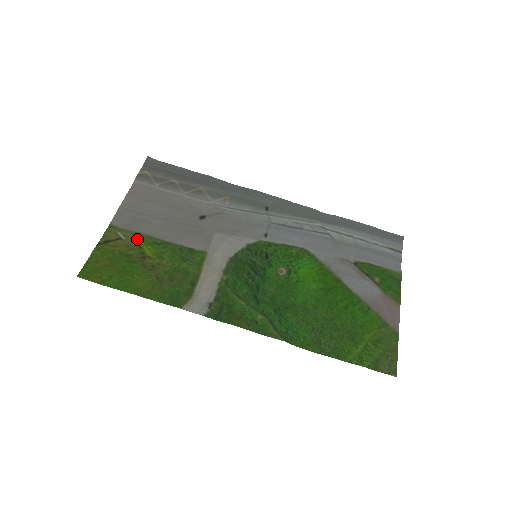
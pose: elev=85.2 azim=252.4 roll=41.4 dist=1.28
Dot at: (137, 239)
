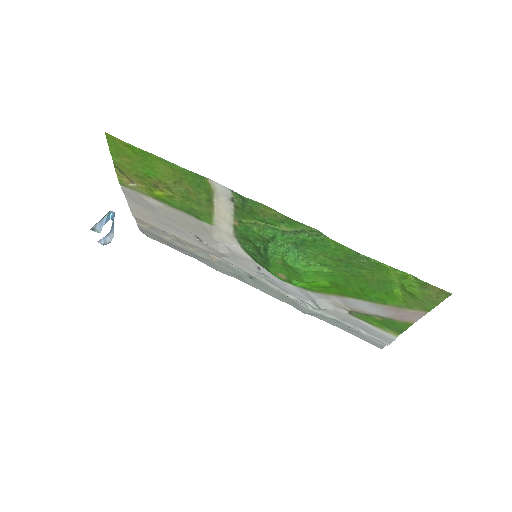
Dot at: (147, 191)
